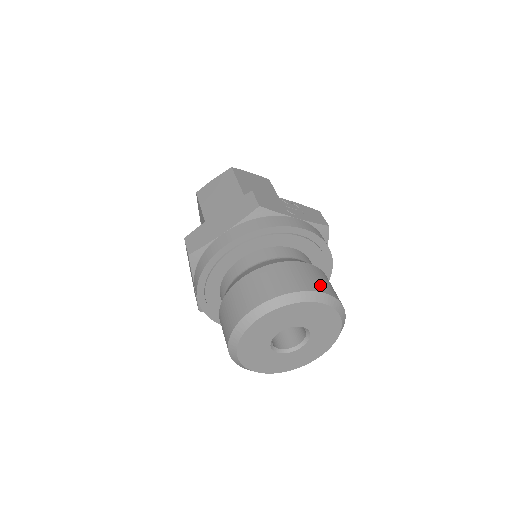
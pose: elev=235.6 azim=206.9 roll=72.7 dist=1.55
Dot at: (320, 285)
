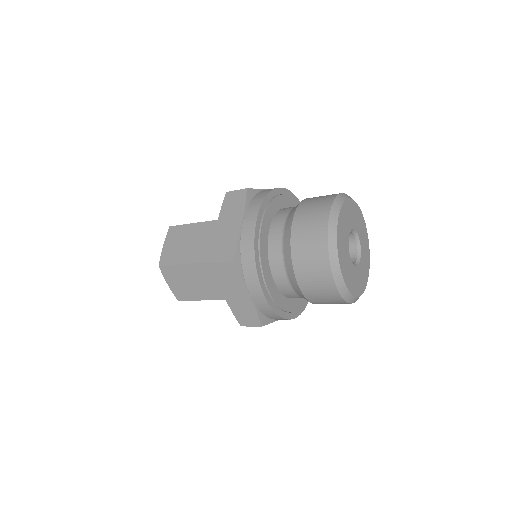
Dot at: occluded
